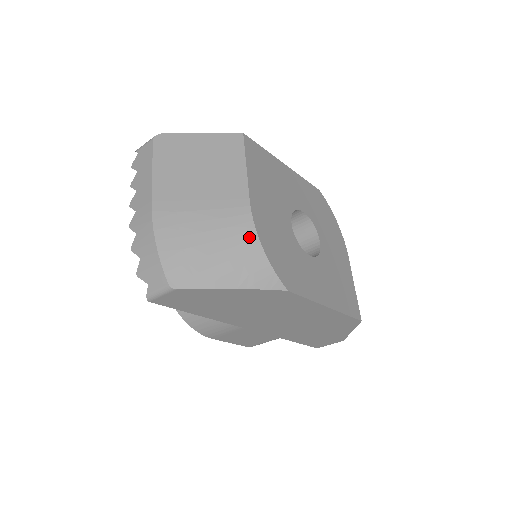
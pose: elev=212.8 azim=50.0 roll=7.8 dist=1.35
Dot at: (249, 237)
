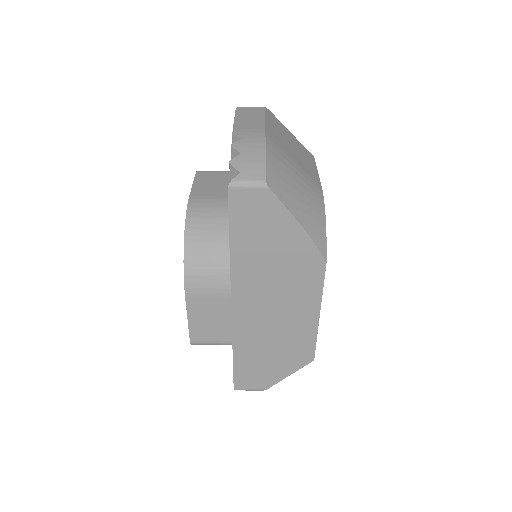
Dot at: (320, 204)
